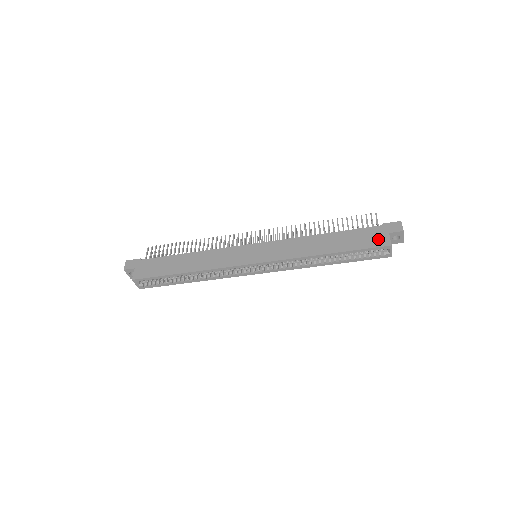
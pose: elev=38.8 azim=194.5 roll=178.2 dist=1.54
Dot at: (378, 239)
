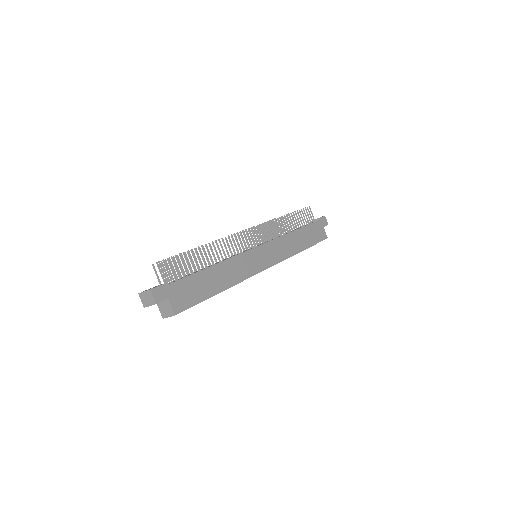
Dot at: (321, 233)
